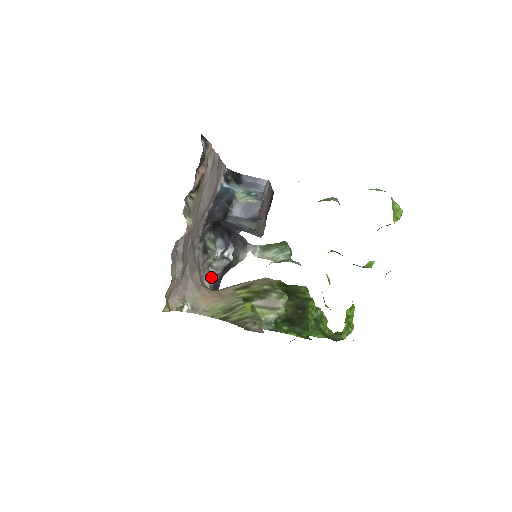
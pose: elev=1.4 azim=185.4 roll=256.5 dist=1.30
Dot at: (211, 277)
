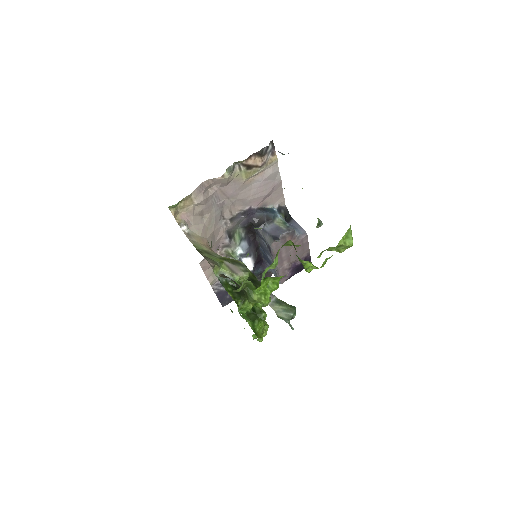
Dot at: occluded
